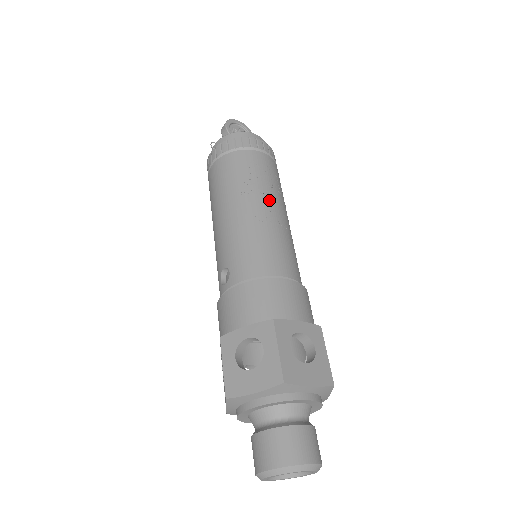
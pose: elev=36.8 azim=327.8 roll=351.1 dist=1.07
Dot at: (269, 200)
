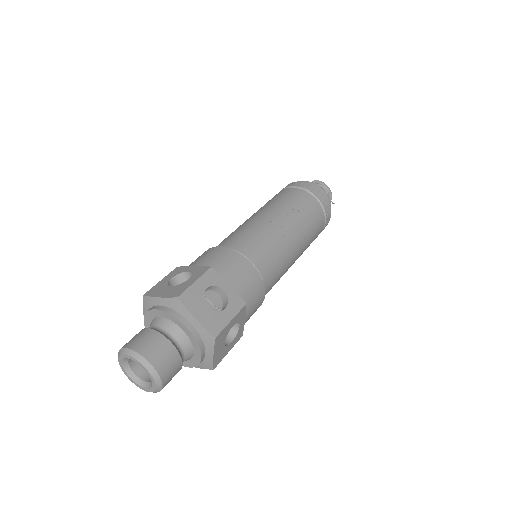
Dot at: (290, 222)
